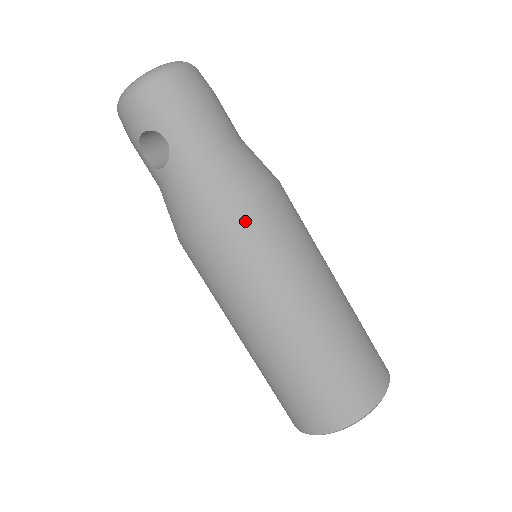
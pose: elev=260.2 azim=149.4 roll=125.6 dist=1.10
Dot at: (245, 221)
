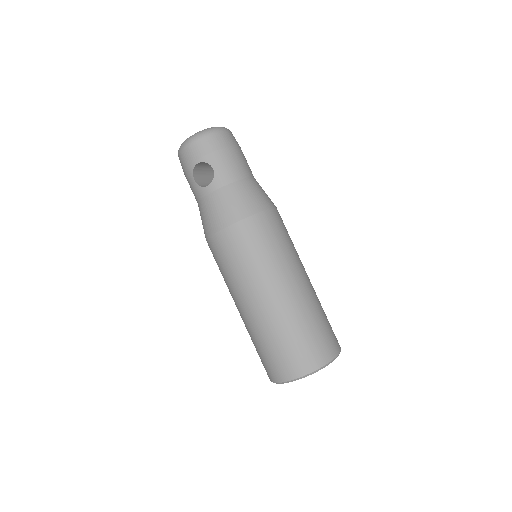
Dot at: (258, 223)
